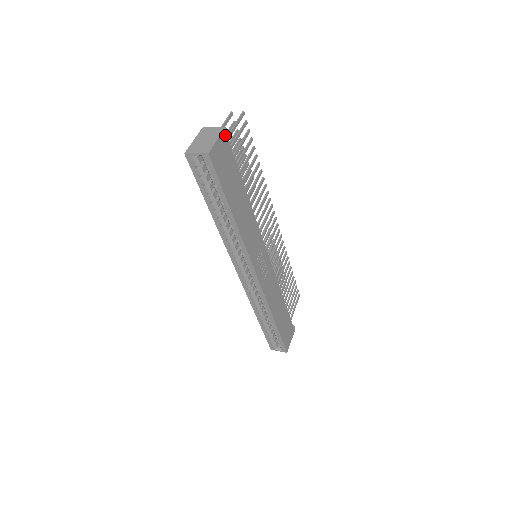
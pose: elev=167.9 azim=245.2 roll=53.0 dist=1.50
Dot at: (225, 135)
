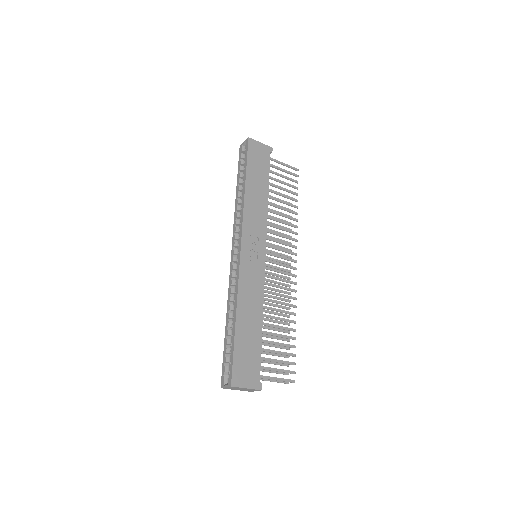
Dot at: (269, 149)
